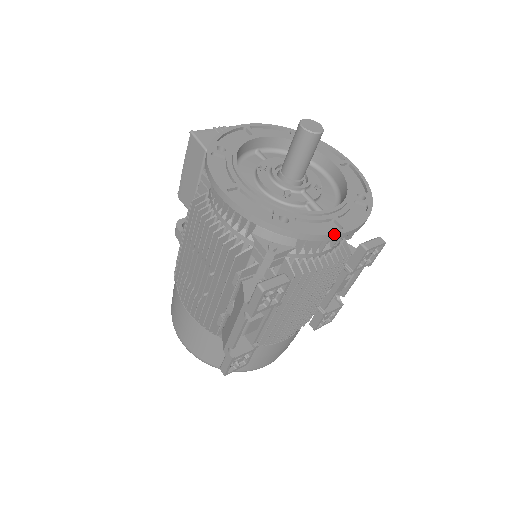
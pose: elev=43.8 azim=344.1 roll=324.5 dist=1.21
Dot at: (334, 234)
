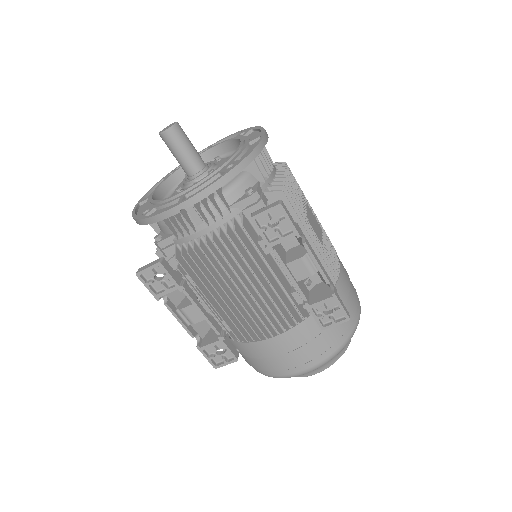
Dot at: (164, 211)
